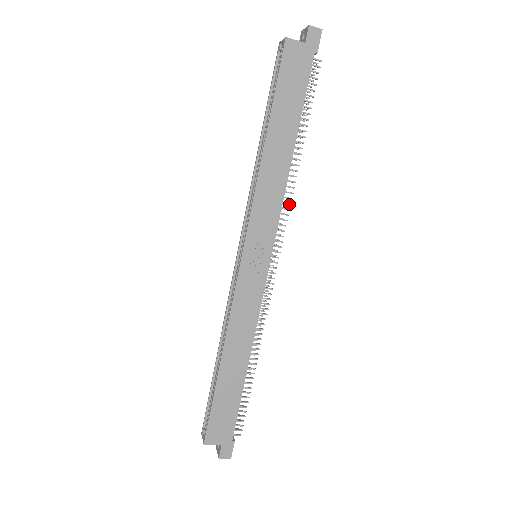
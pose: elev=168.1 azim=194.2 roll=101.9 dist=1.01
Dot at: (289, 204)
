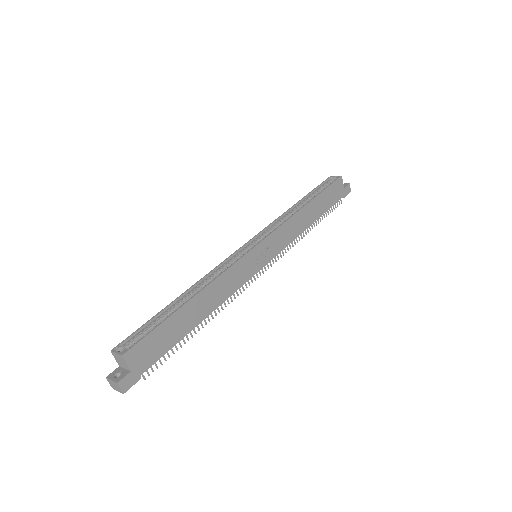
Dot at: occluded
